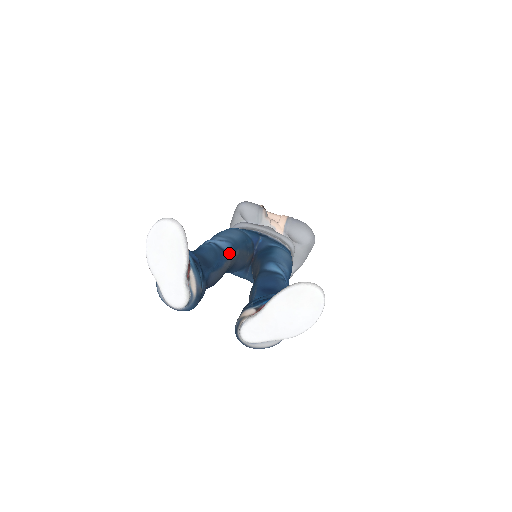
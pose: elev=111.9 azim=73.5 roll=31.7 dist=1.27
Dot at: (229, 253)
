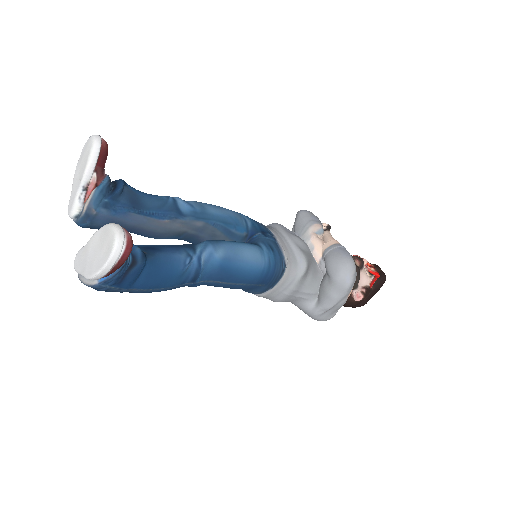
Dot at: (184, 216)
